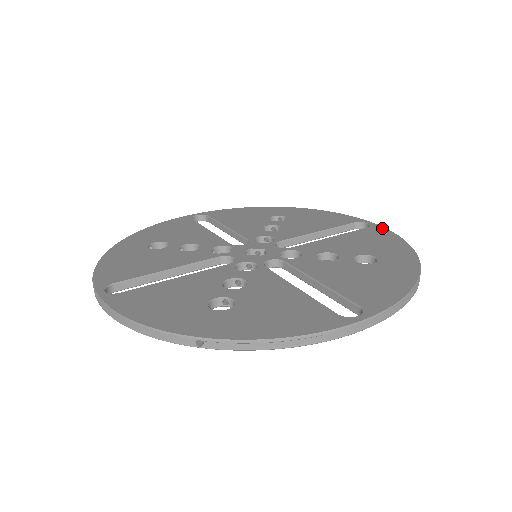
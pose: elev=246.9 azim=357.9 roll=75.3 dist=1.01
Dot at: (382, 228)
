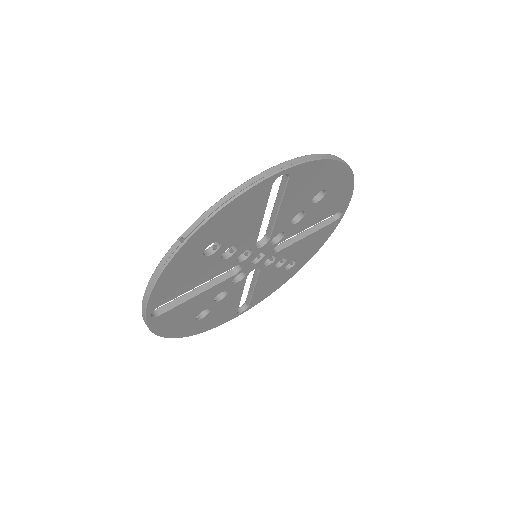
Dot at: occluded
